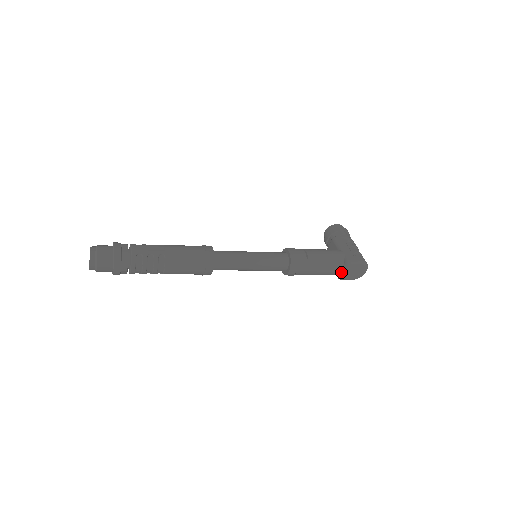
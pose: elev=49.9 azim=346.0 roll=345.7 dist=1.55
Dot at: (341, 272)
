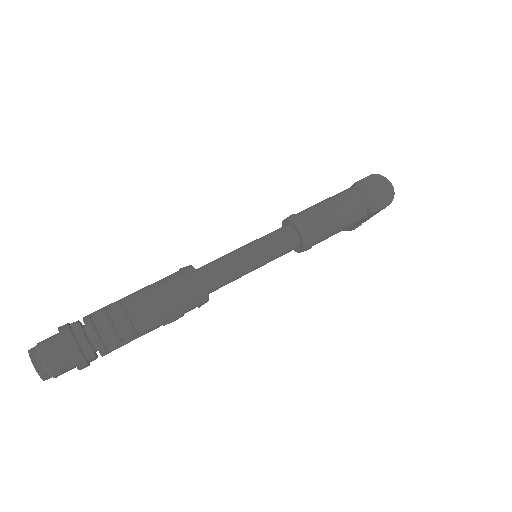
Dot at: (363, 200)
